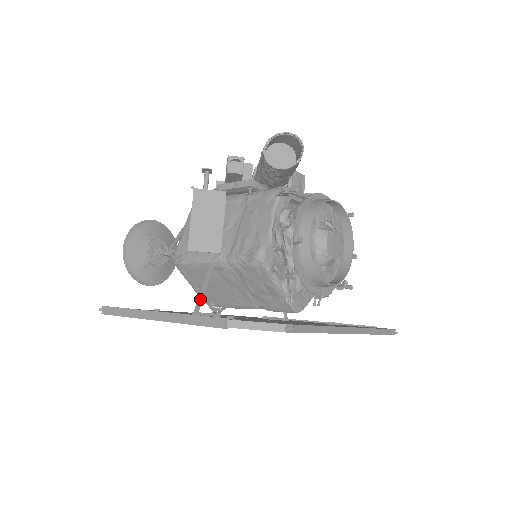
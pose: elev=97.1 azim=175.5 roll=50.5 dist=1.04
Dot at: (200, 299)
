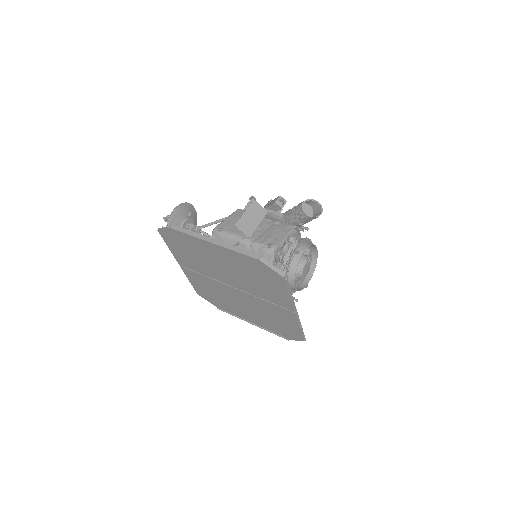
Dot at: occluded
